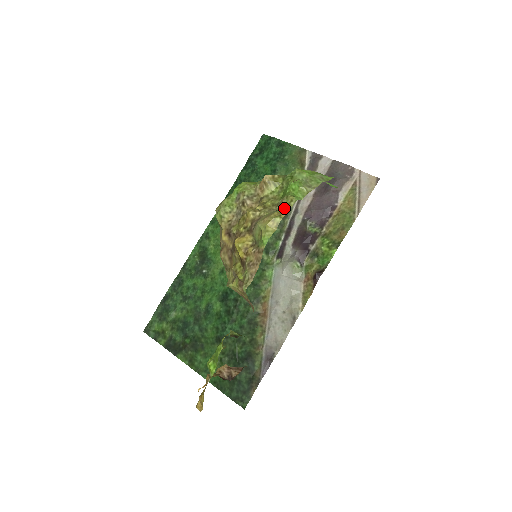
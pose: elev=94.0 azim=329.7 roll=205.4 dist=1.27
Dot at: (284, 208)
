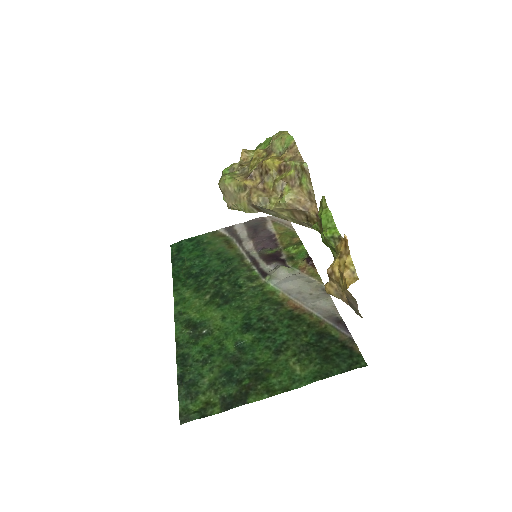
Dot at: occluded
